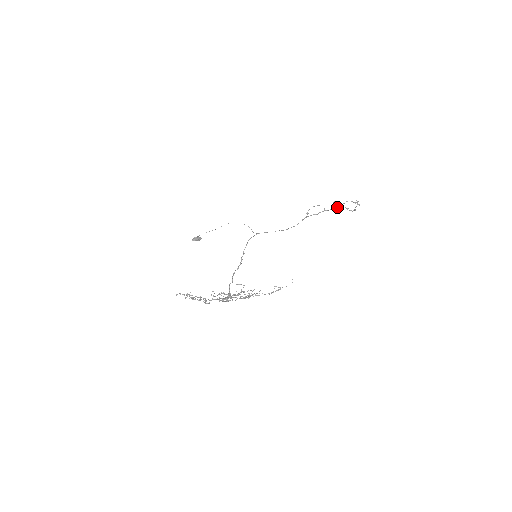
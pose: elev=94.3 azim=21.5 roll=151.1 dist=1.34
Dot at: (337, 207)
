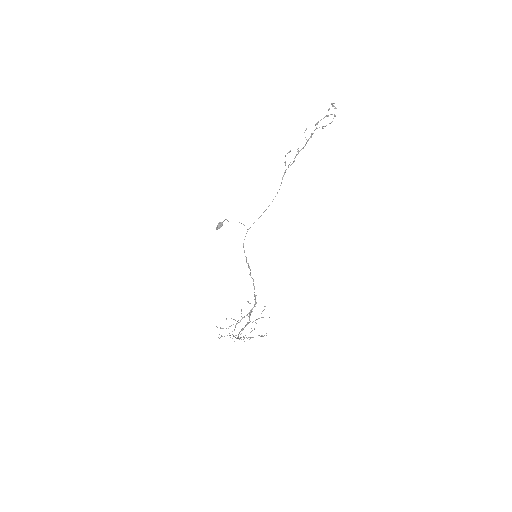
Dot at: (310, 137)
